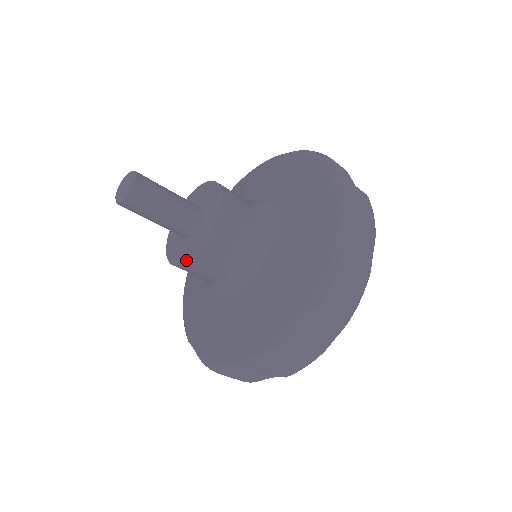
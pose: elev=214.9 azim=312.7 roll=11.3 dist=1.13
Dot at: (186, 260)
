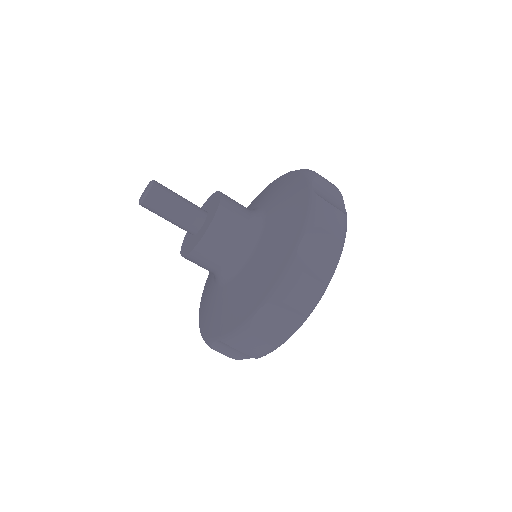
Dot at: (213, 216)
